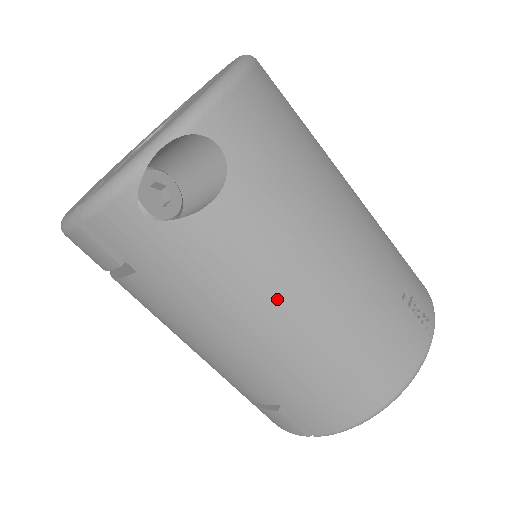
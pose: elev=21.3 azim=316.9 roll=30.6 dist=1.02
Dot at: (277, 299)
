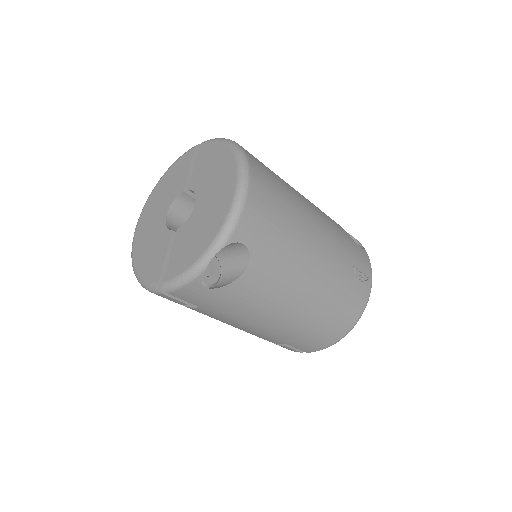
Dot at: (283, 305)
